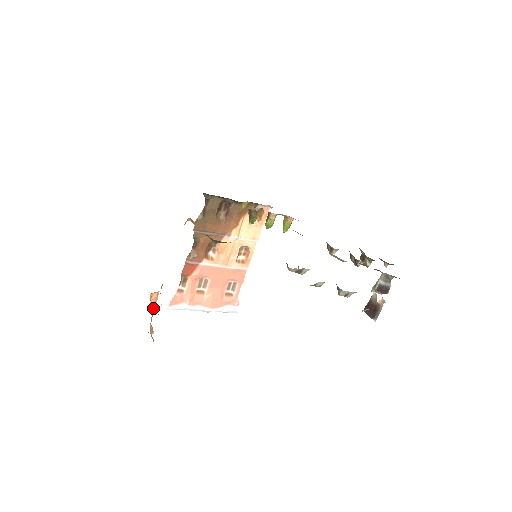
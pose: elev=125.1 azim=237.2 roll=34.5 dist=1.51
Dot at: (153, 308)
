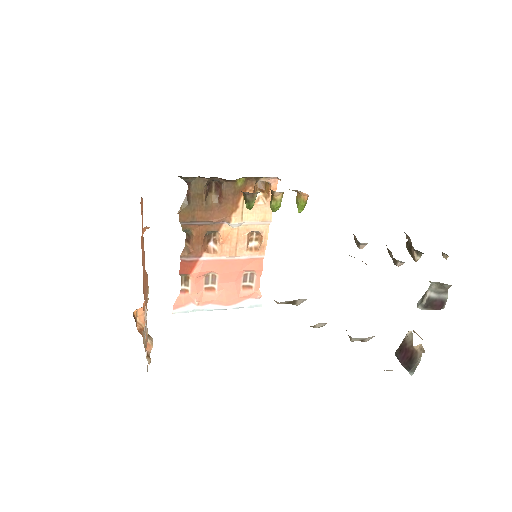
Dot at: (143, 324)
